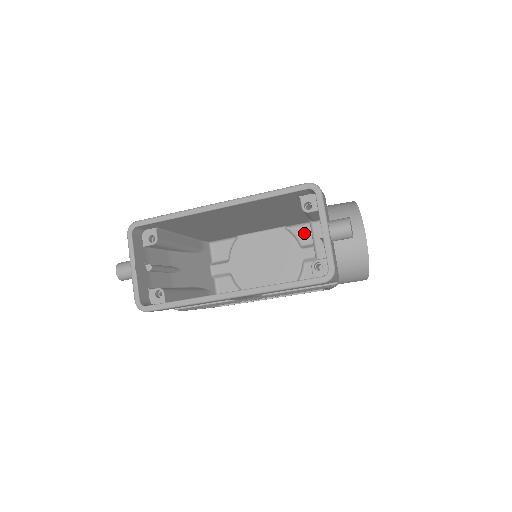
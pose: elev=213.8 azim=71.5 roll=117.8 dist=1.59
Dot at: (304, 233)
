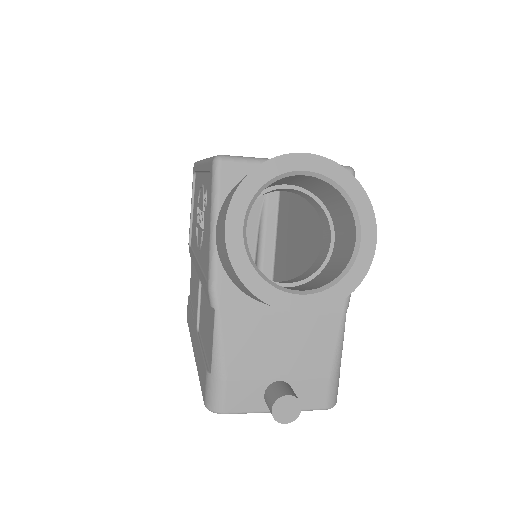
Dot at: occluded
